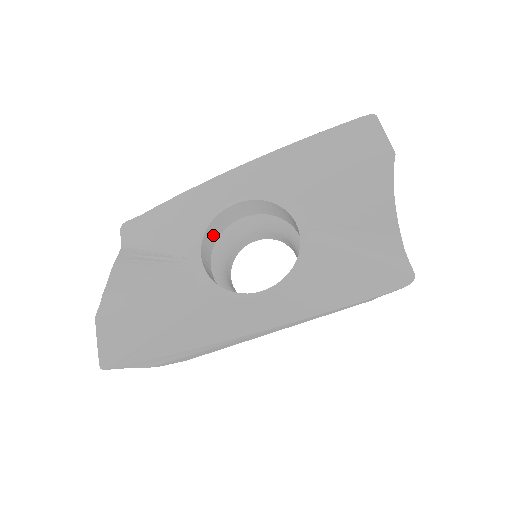
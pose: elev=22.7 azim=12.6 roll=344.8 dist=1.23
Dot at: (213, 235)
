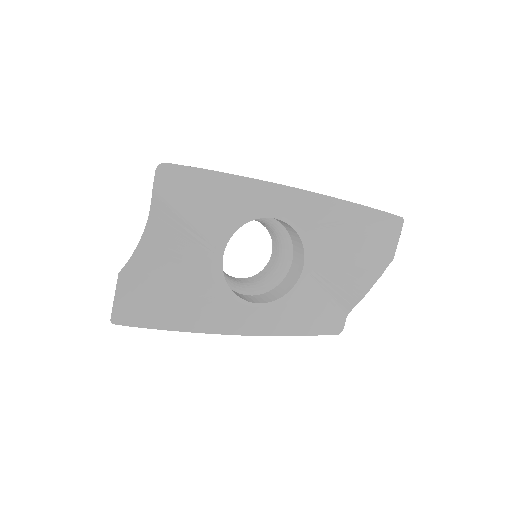
Dot at: occluded
